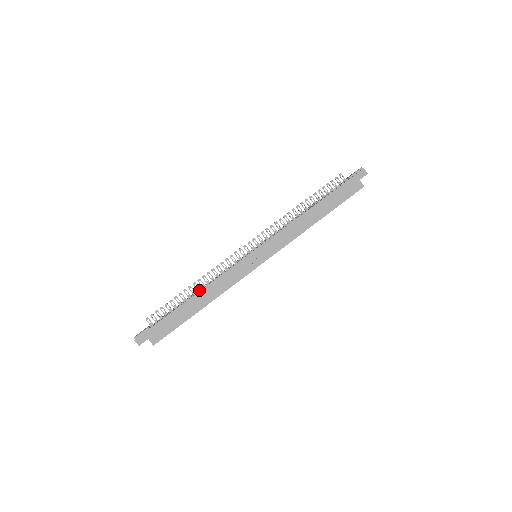
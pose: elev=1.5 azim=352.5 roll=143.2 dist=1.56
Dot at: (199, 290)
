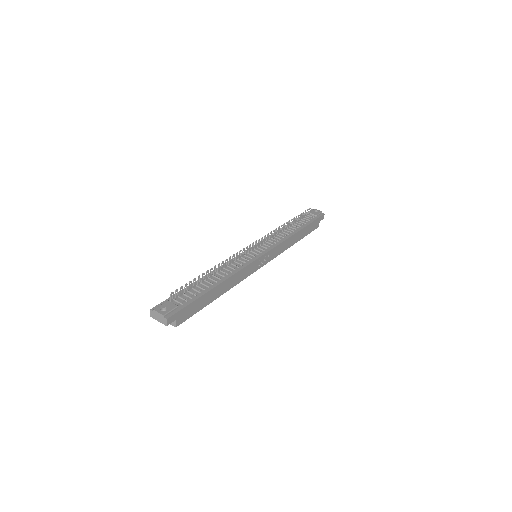
Dot at: (221, 277)
